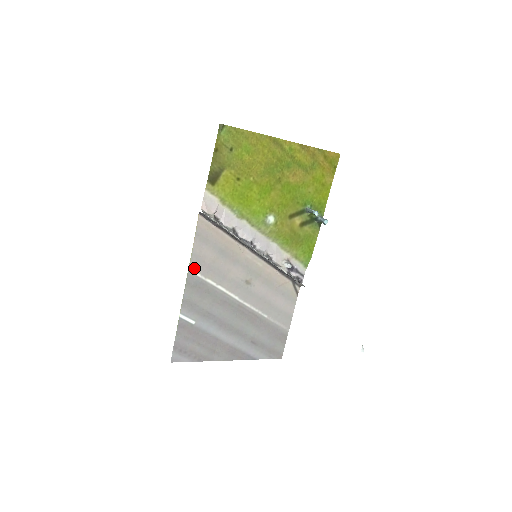
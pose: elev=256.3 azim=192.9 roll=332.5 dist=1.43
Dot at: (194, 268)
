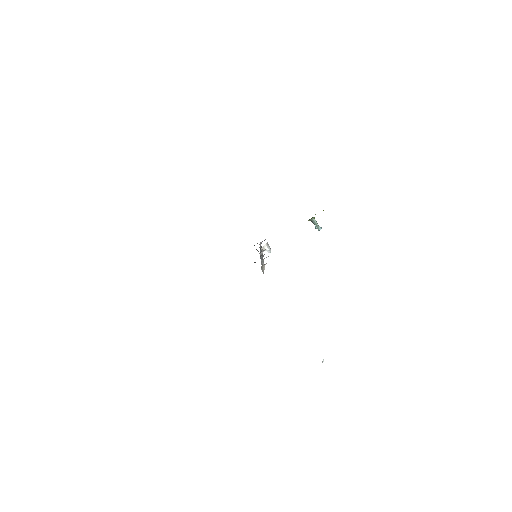
Dot at: occluded
